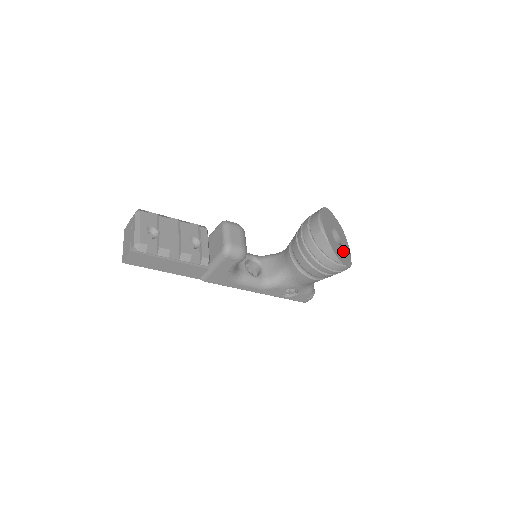
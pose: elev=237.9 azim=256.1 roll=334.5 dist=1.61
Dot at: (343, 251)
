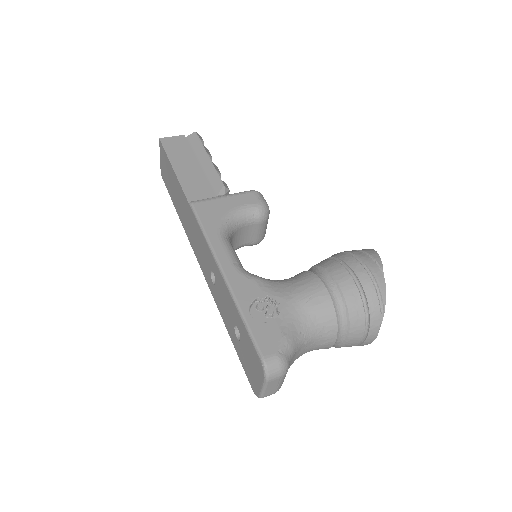
Dot at: occluded
